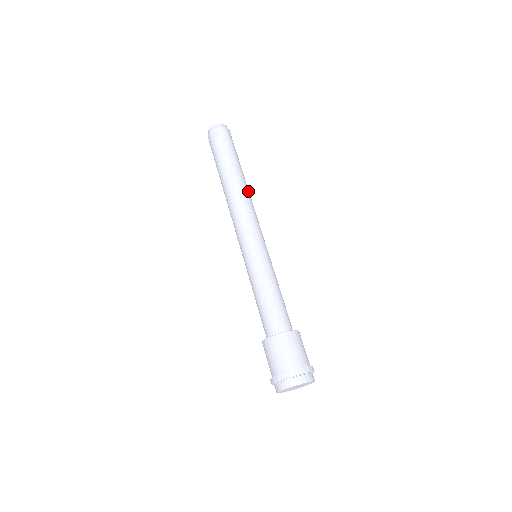
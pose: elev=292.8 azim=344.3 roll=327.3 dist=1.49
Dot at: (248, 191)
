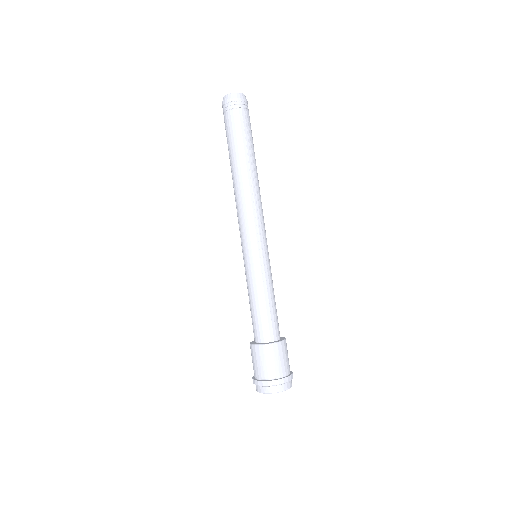
Dot at: occluded
